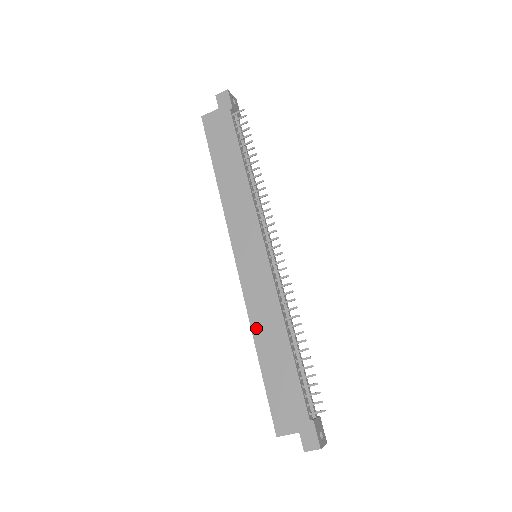
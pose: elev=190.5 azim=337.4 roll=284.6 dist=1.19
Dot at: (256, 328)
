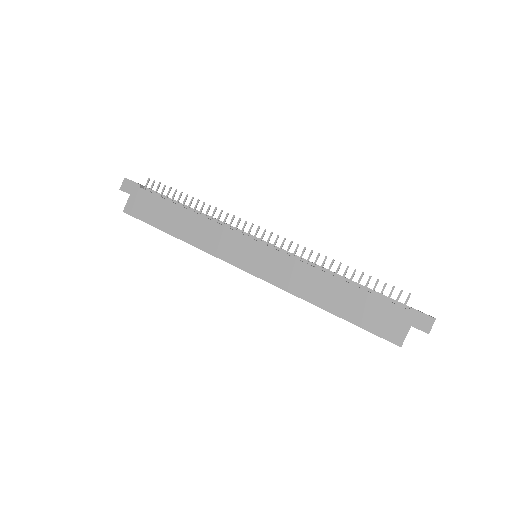
Dot at: (308, 296)
